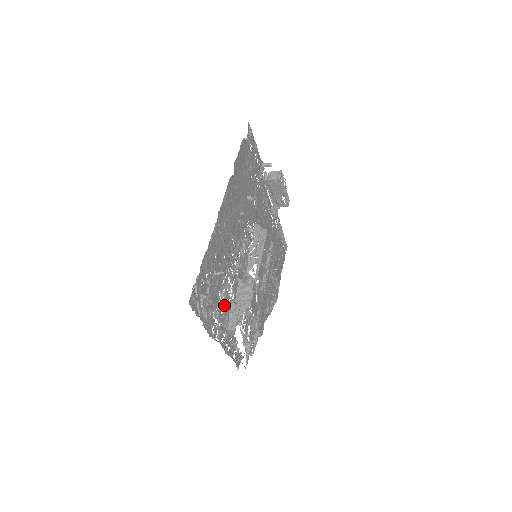
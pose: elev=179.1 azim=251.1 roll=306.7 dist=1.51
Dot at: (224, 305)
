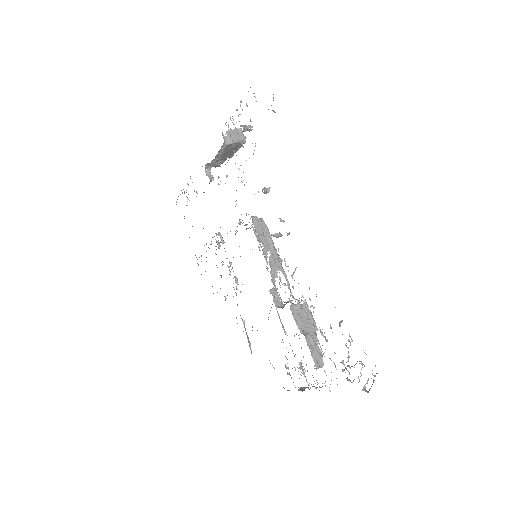
Dot at: occluded
